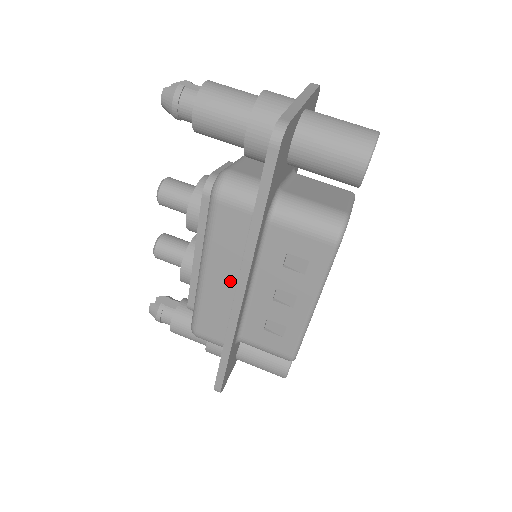
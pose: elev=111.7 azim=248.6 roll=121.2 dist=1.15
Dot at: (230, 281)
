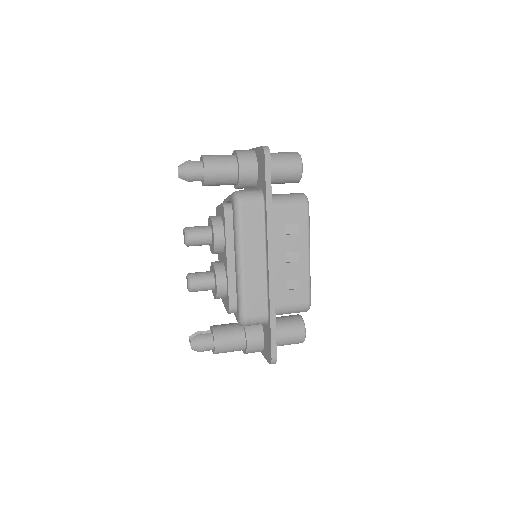
Dot at: (260, 258)
